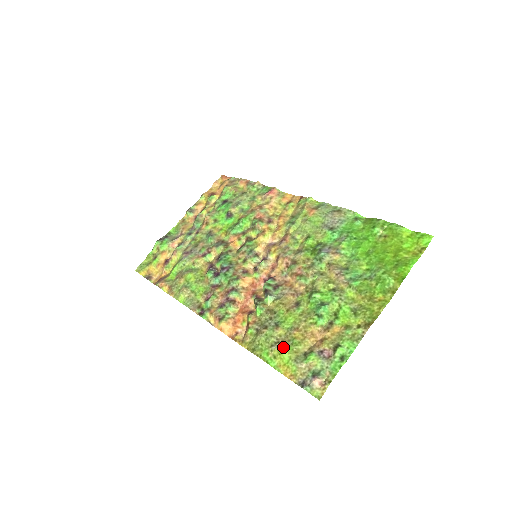
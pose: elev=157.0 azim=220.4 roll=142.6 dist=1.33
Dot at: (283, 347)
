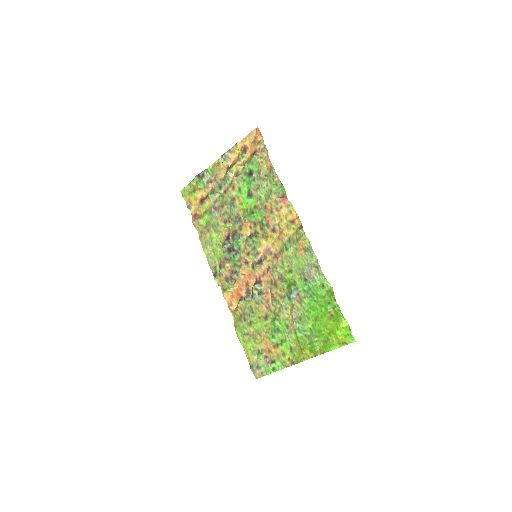
Dot at: (249, 341)
